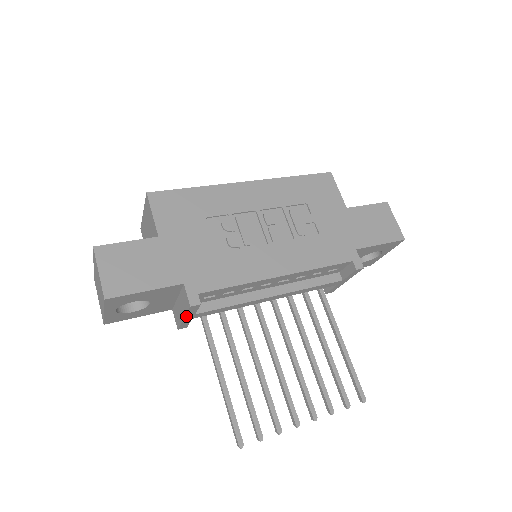
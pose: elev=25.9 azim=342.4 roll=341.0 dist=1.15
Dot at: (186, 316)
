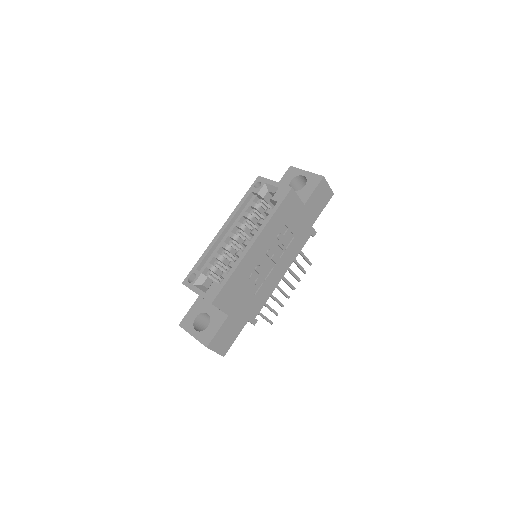
Dot at: occluded
